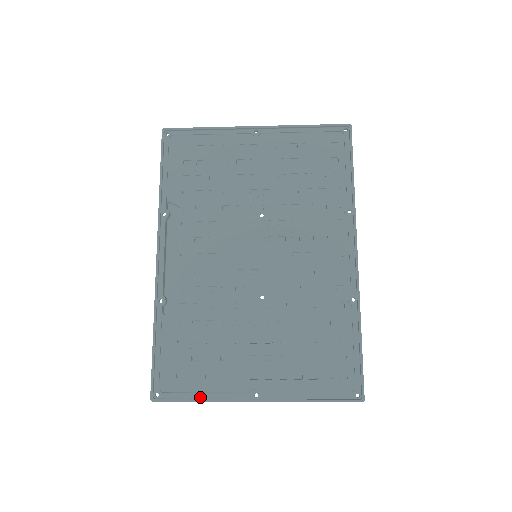
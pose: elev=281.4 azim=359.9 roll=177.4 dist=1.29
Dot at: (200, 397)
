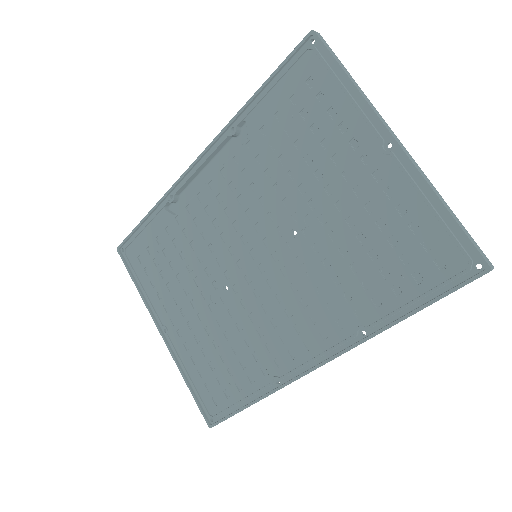
Dot at: (140, 285)
